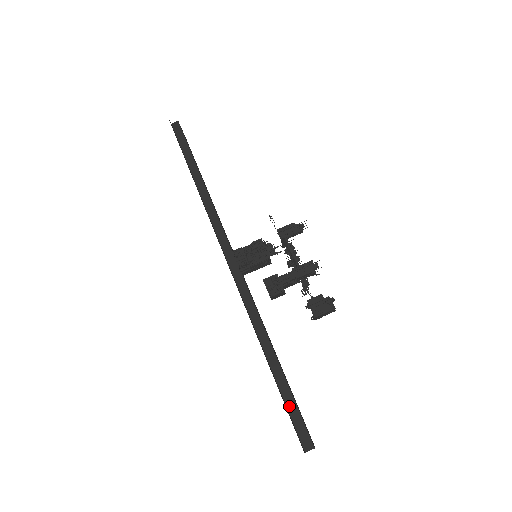
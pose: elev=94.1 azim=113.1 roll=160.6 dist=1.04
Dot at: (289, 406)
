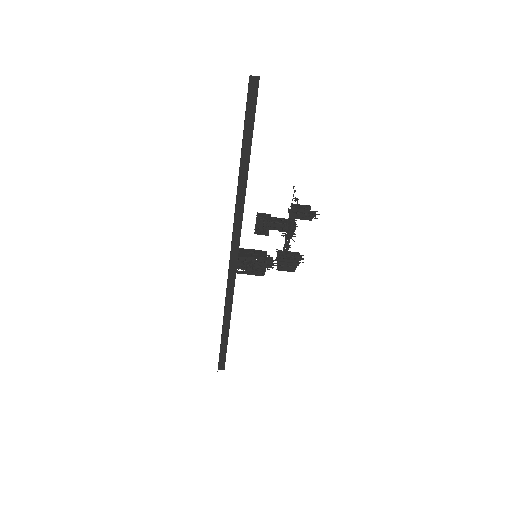
Dot at: (222, 350)
